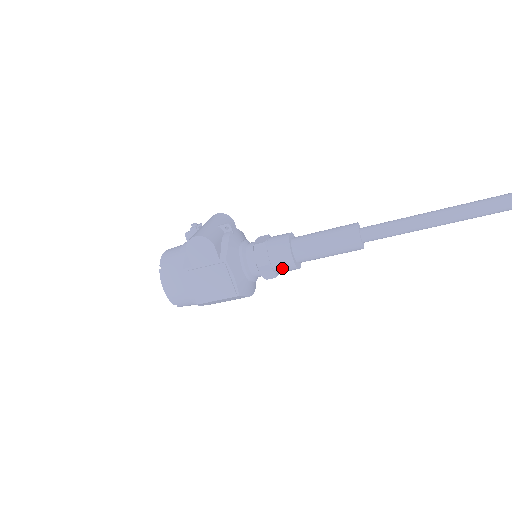
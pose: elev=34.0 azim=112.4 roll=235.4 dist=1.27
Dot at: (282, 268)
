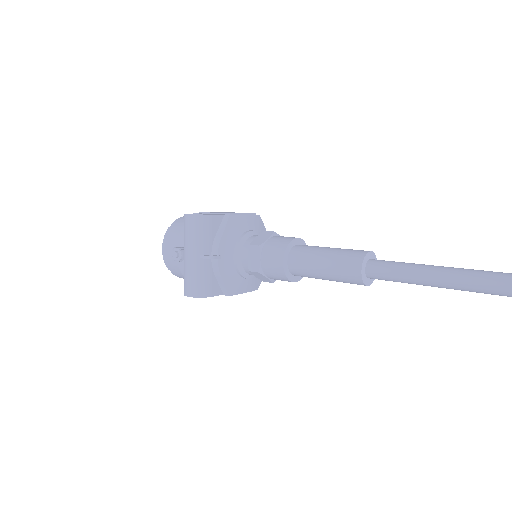
Dot at: occluded
